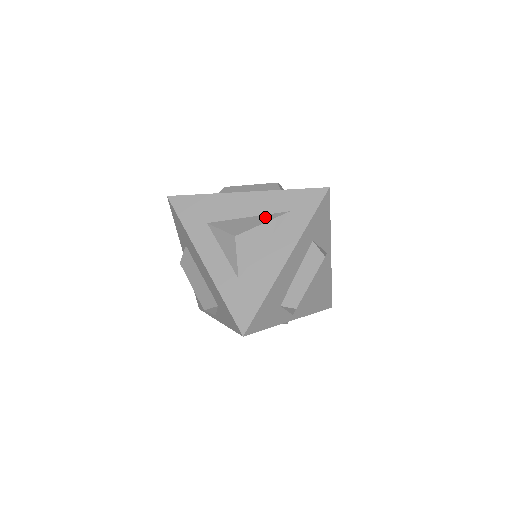
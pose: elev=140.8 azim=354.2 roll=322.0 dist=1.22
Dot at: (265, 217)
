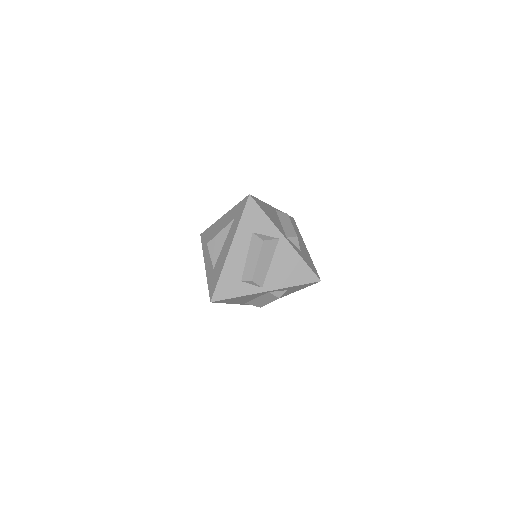
Dot at: occluded
